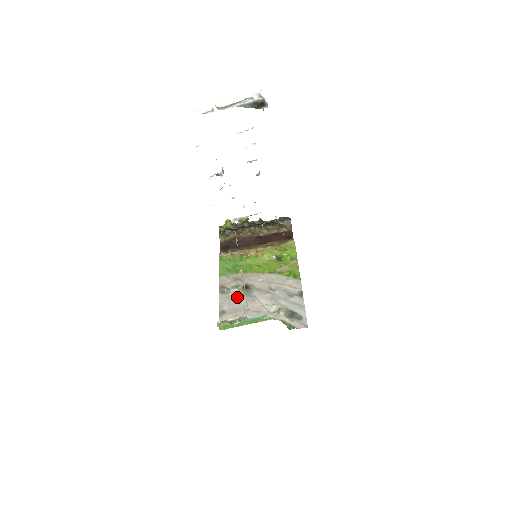
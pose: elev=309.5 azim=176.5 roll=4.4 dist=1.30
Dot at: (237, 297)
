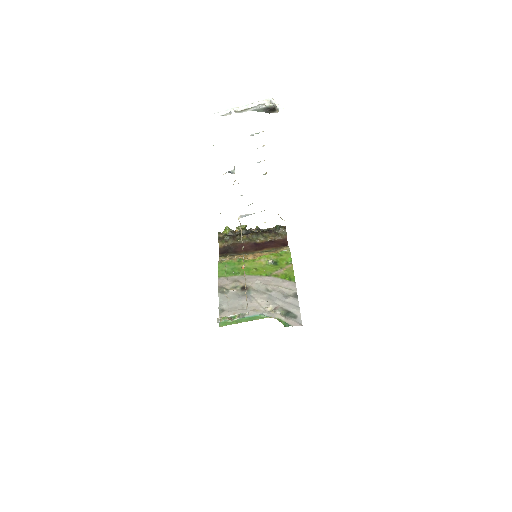
Dot at: (236, 297)
